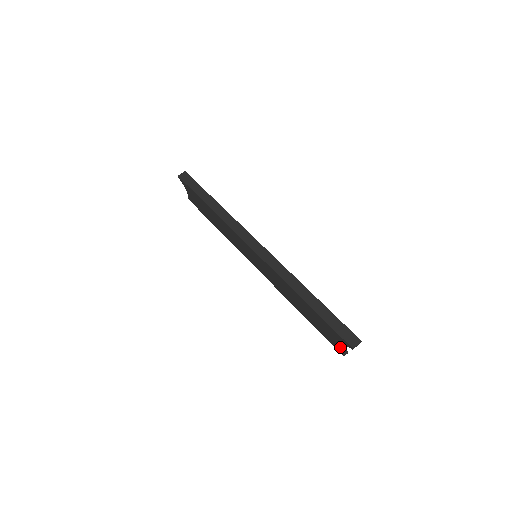
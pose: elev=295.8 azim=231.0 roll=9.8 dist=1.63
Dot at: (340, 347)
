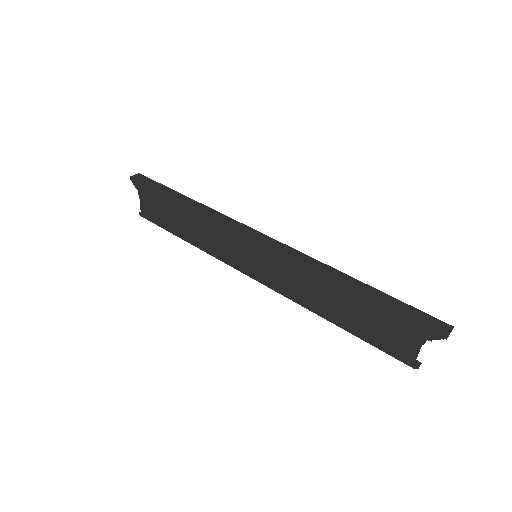
Dot at: (414, 351)
